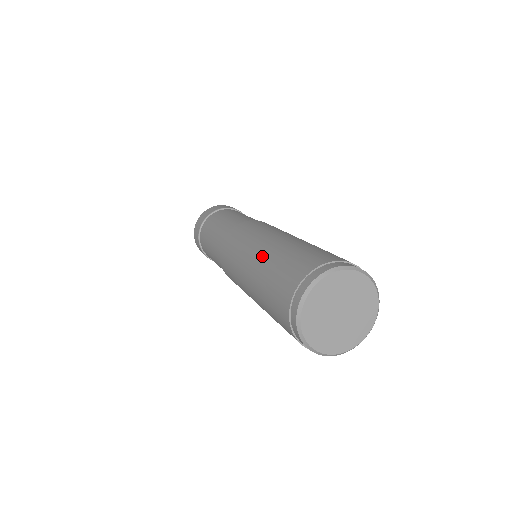
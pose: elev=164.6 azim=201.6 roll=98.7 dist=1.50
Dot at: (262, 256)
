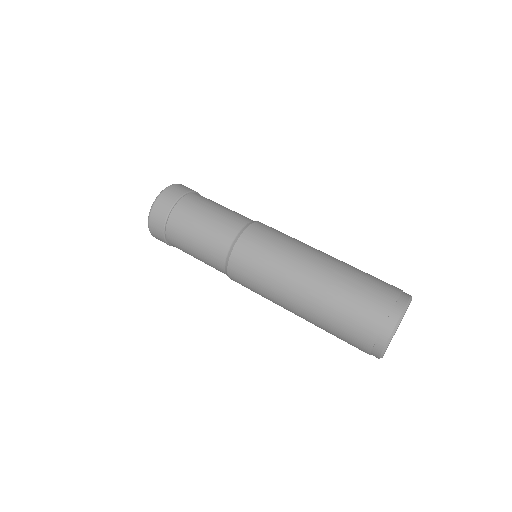
Dot at: (306, 311)
